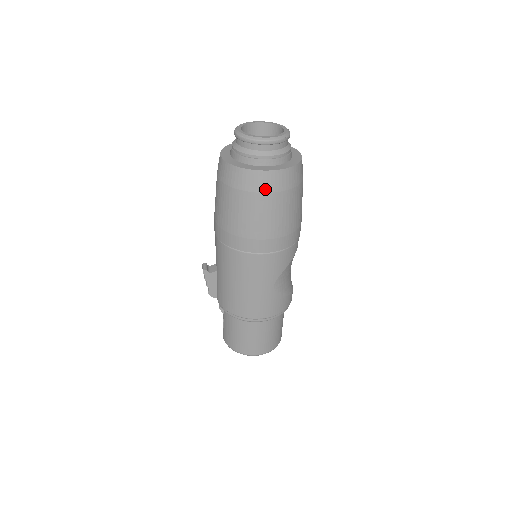
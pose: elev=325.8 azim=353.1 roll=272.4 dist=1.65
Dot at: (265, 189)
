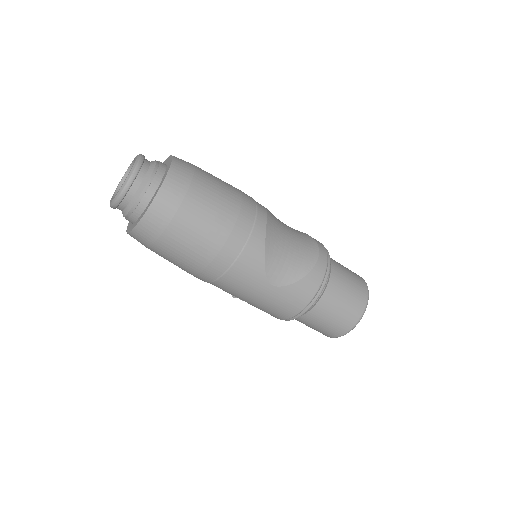
Dot at: (155, 235)
